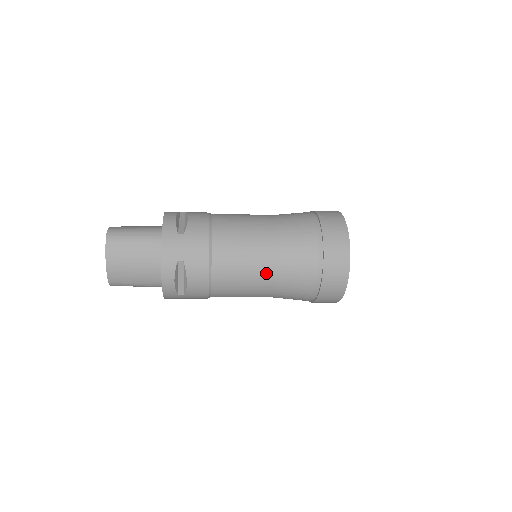
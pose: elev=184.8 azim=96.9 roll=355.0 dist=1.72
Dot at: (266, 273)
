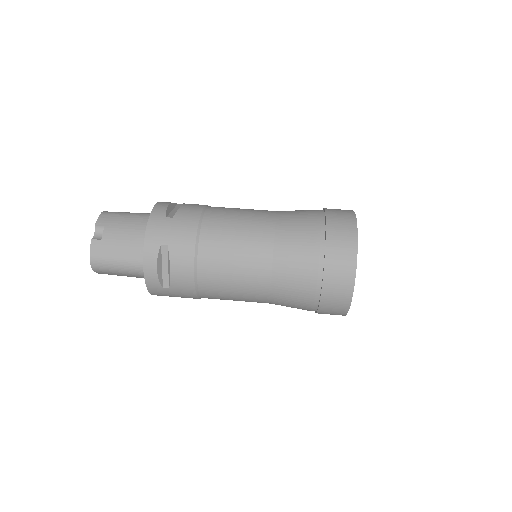
Dot at: occluded
